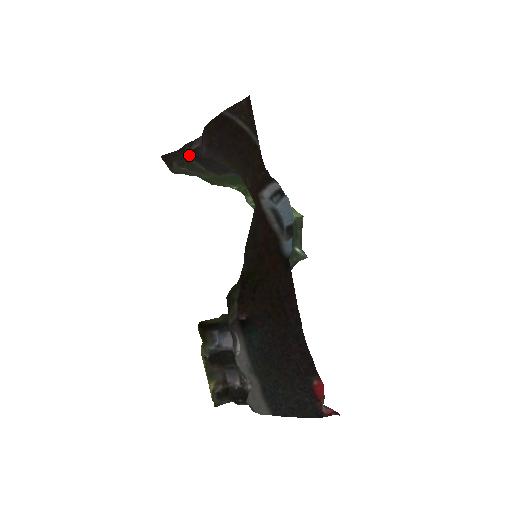
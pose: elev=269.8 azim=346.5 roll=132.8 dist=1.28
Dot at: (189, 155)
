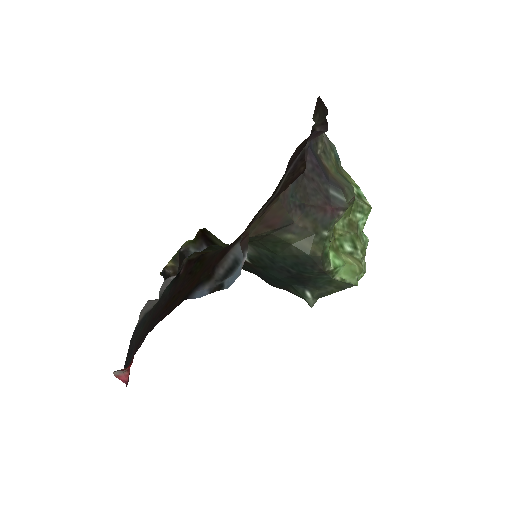
Dot at: (312, 129)
